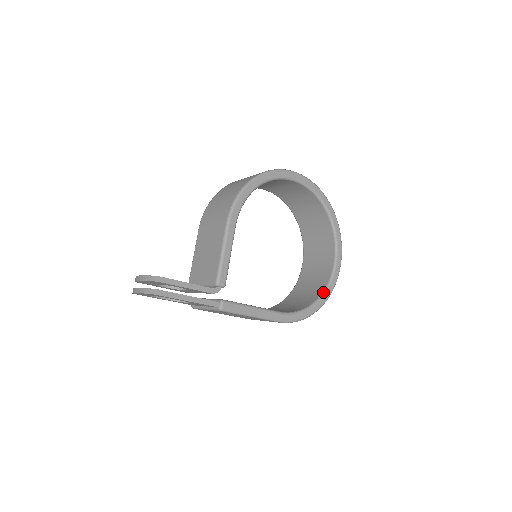
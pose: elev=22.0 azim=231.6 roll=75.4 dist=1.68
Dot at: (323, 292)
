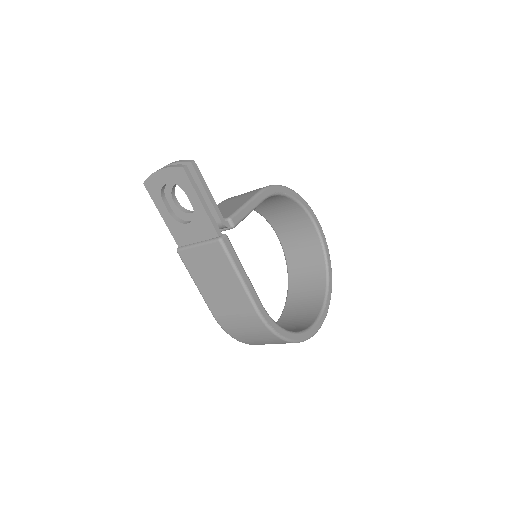
Dot at: (299, 331)
